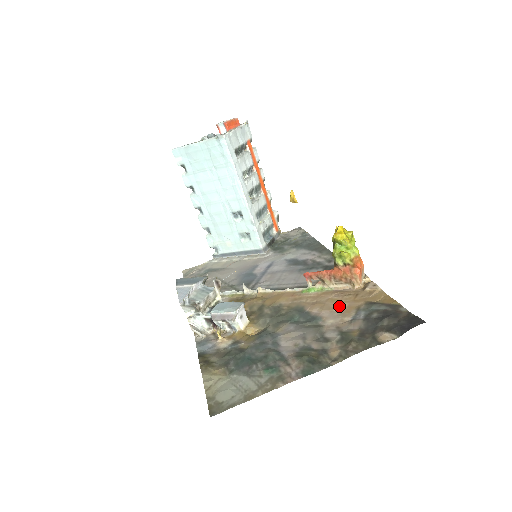
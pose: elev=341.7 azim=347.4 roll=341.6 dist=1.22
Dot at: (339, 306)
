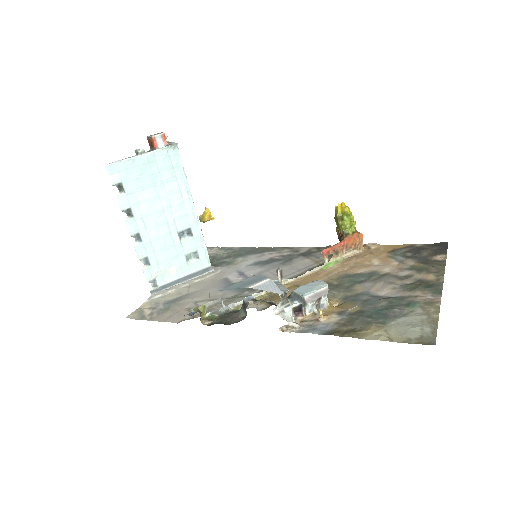
Dot at: (373, 262)
